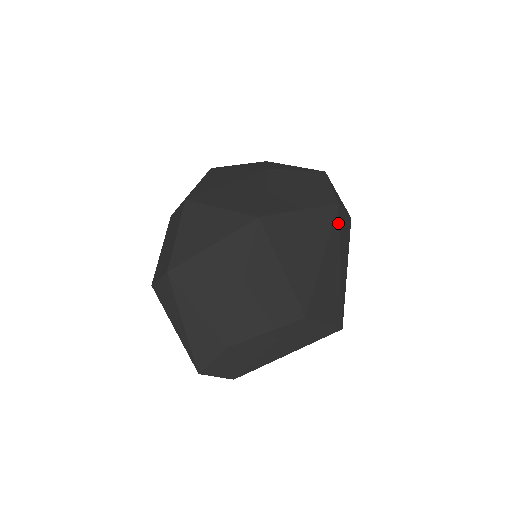
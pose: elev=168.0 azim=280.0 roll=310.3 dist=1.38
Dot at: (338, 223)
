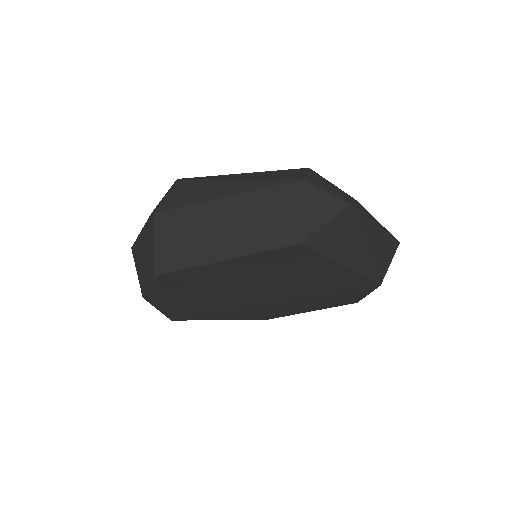
Dot at: occluded
